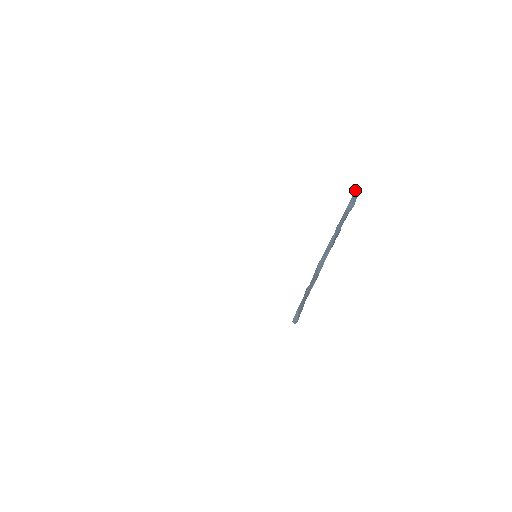
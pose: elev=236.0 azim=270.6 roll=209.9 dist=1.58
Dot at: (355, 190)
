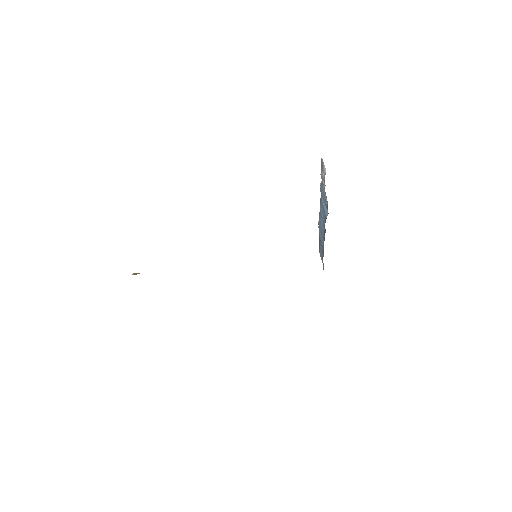
Dot at: occluded
